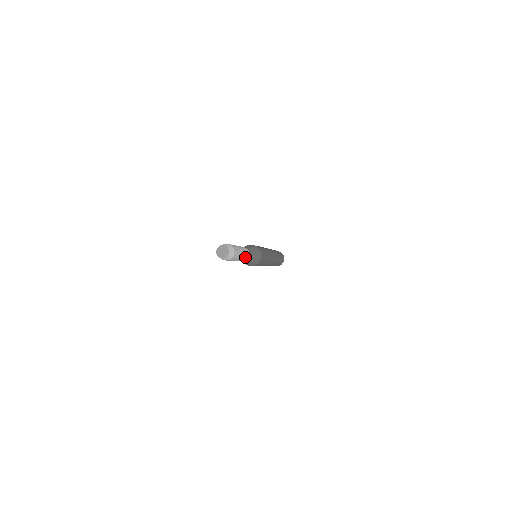
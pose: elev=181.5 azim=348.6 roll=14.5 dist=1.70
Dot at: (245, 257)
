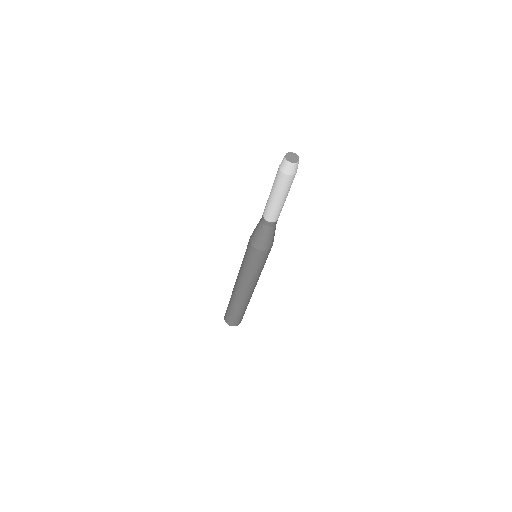
Dot at: occluded
